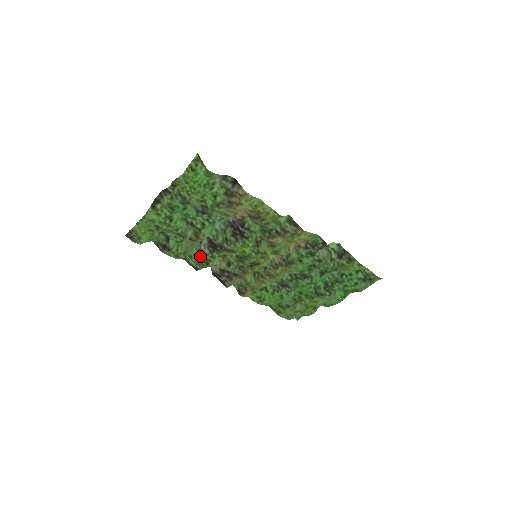
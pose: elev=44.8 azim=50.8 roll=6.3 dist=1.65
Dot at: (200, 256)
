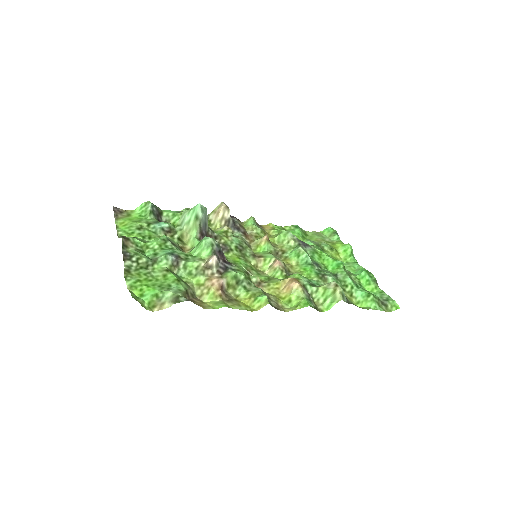
Dot at: occluded
